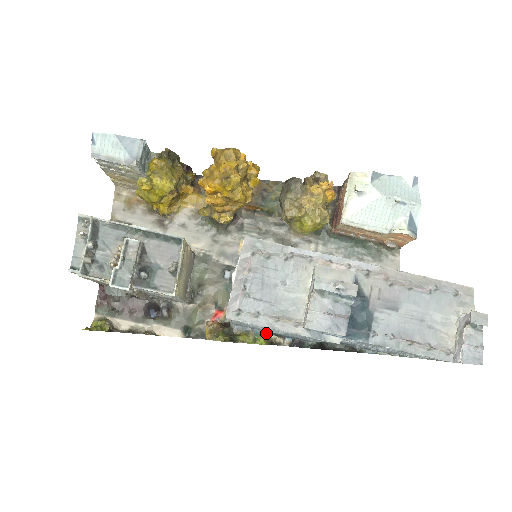
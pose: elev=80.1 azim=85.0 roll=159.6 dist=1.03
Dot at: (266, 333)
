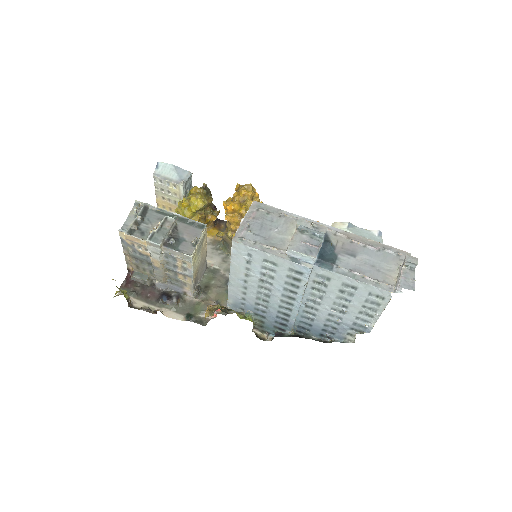
Dot at: (254, 329)
